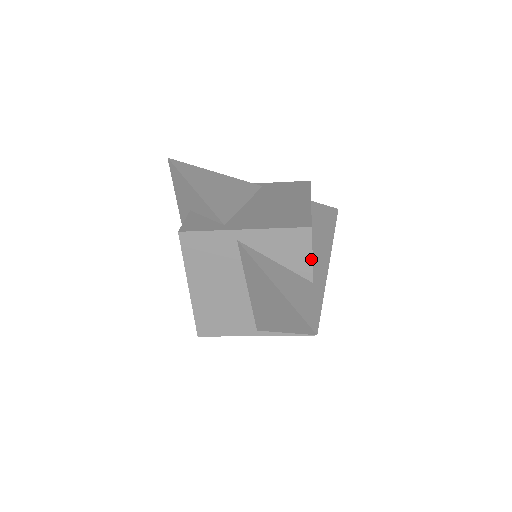
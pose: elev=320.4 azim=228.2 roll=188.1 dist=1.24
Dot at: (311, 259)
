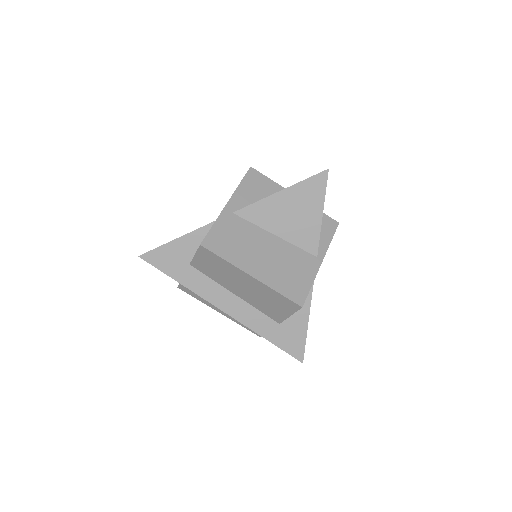
Dot at: (274, 183)
